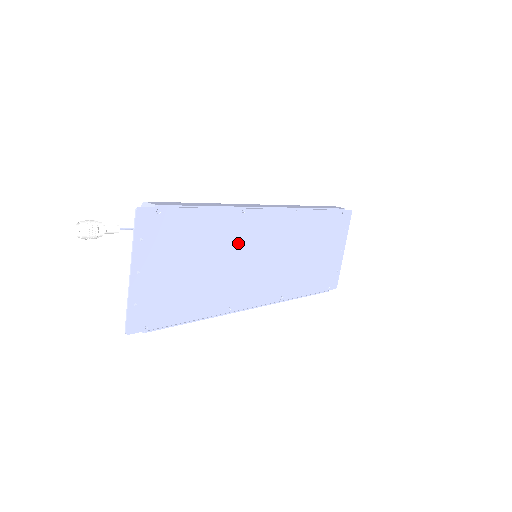
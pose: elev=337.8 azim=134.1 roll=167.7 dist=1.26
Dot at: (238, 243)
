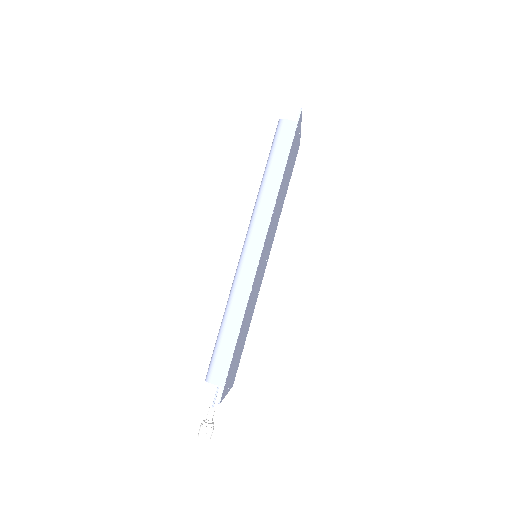
Dot at: (253, 292)
